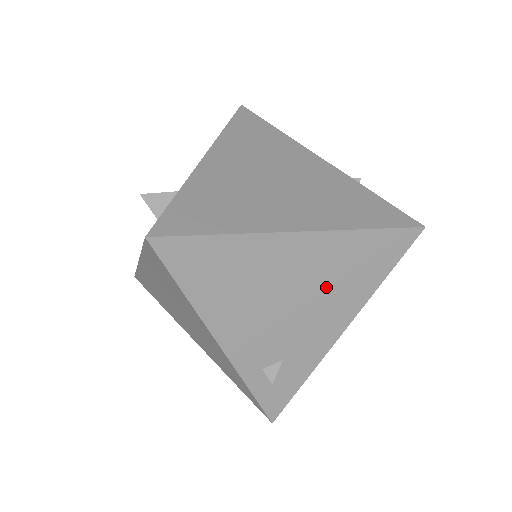
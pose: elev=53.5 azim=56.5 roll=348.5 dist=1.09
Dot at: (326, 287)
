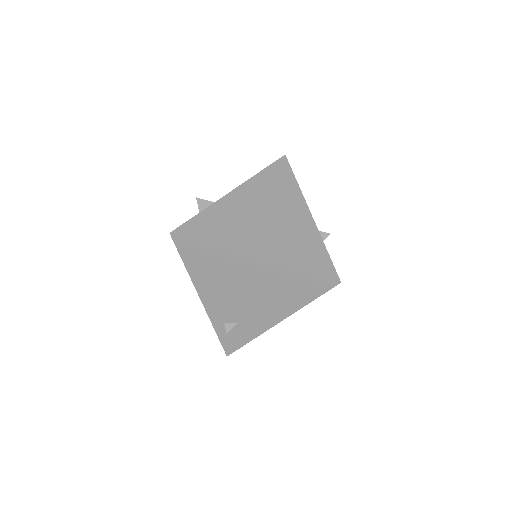
Dot at: (269, 293)
